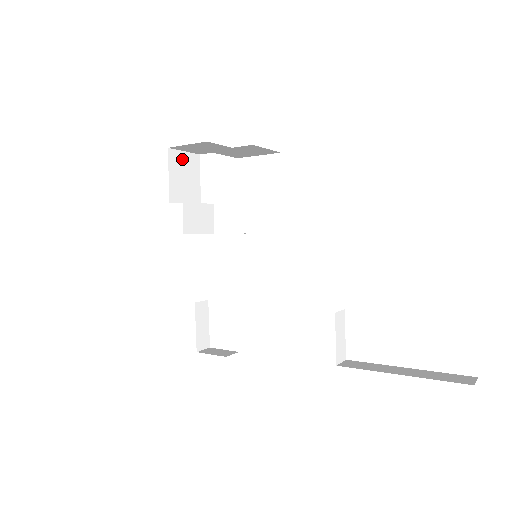
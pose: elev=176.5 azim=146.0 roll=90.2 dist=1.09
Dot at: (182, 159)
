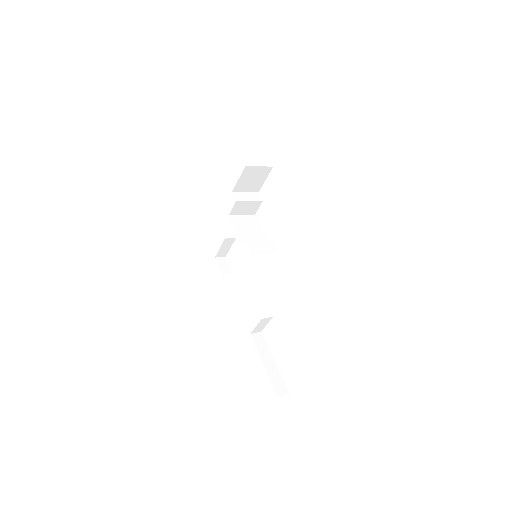
Dot at: (255, 170)
